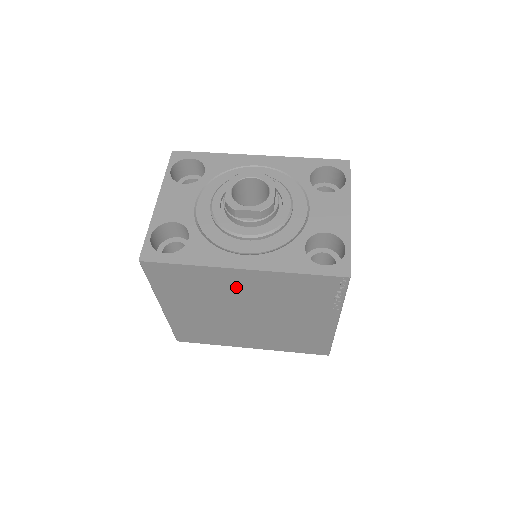
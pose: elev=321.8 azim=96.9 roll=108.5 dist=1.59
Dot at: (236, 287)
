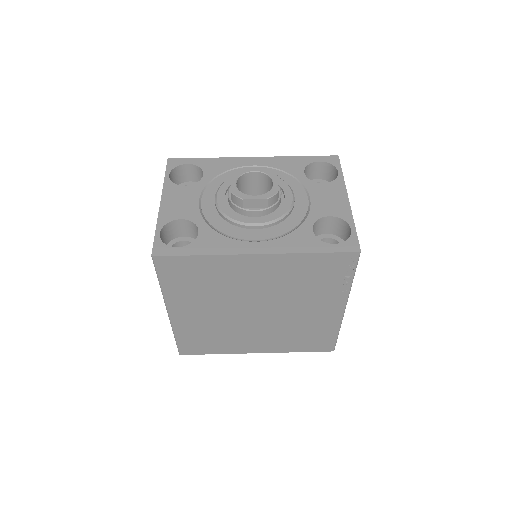
Dot at: (248, 277)
